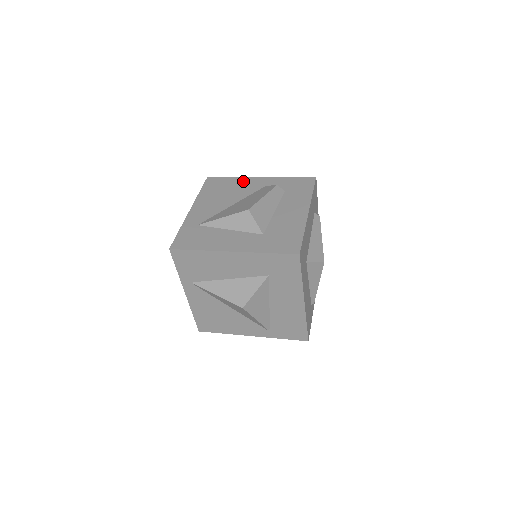
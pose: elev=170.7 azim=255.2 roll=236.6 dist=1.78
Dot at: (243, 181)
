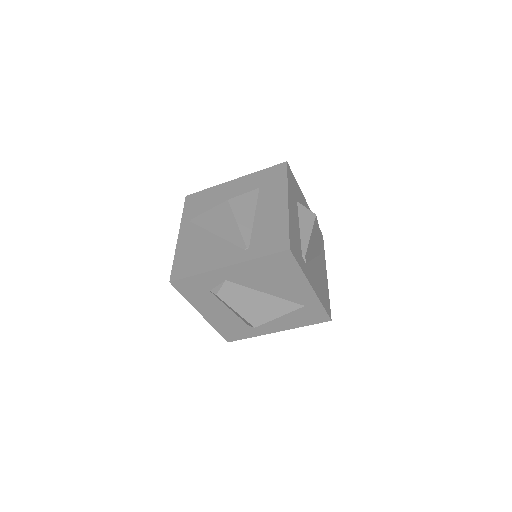
Dot at: occluded
